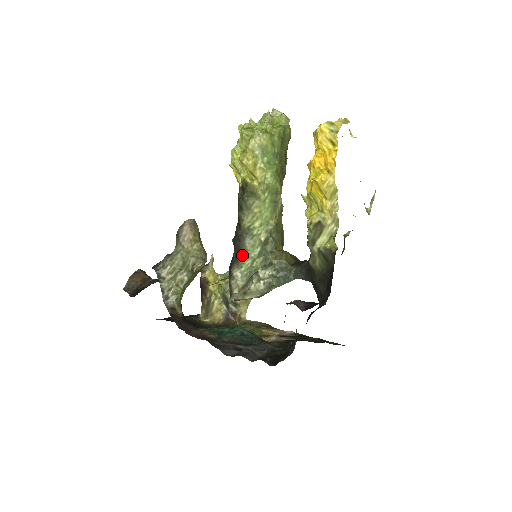
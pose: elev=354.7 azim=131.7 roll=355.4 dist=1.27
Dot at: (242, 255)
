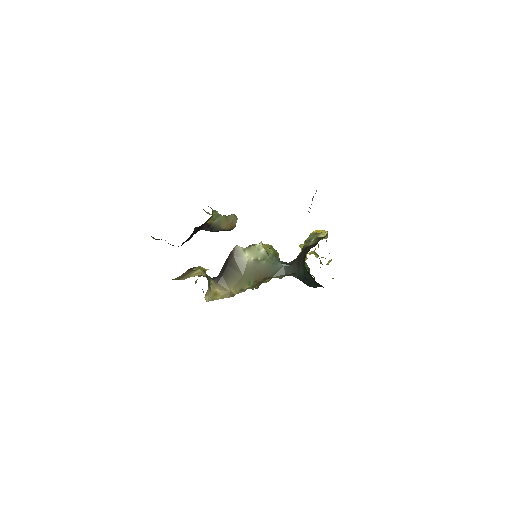
Dot at: occluded
